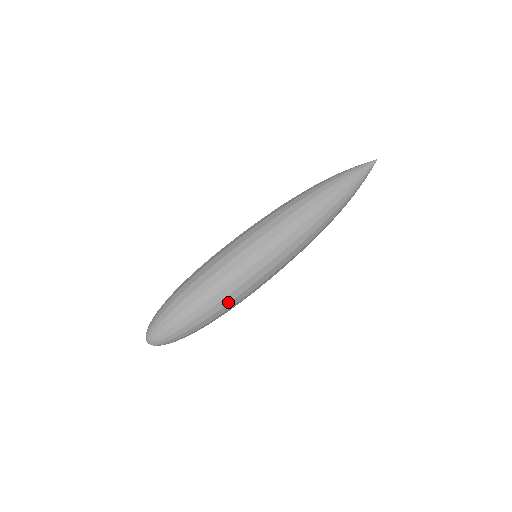
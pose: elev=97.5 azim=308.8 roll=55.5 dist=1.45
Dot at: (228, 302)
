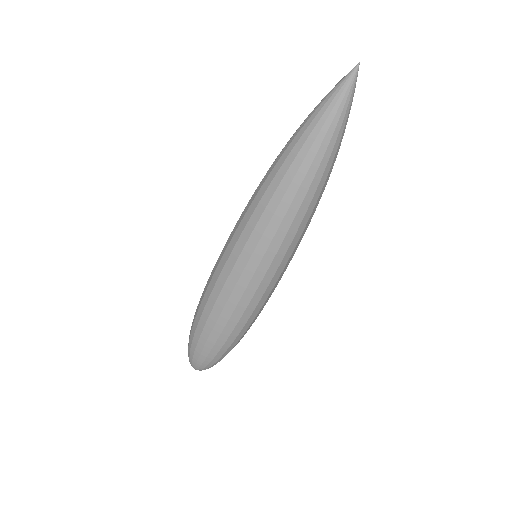
Dot at: occluded
